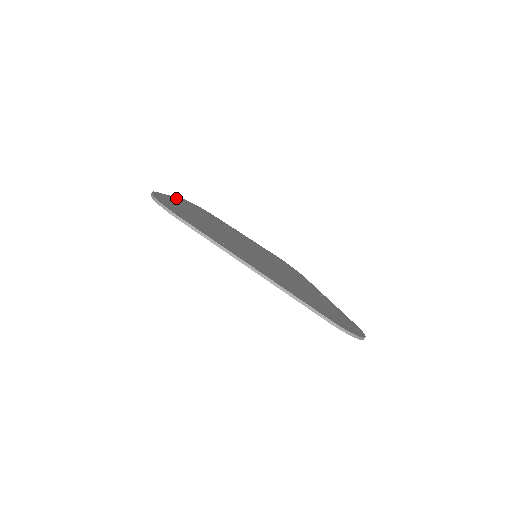
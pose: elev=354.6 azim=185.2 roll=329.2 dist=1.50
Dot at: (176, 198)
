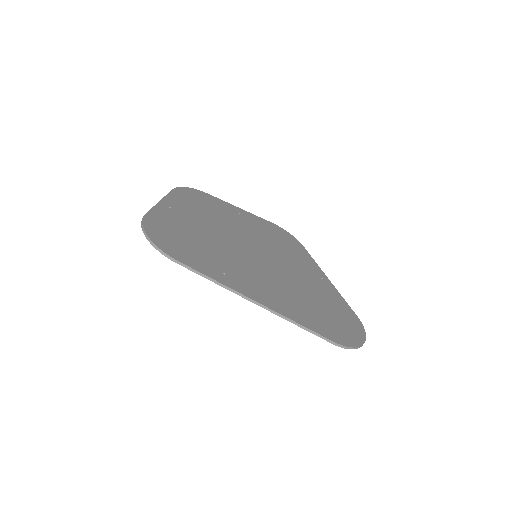
Dot at: (165, 200)
